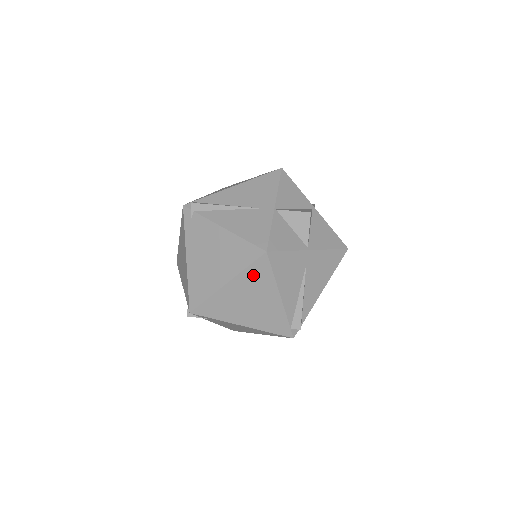
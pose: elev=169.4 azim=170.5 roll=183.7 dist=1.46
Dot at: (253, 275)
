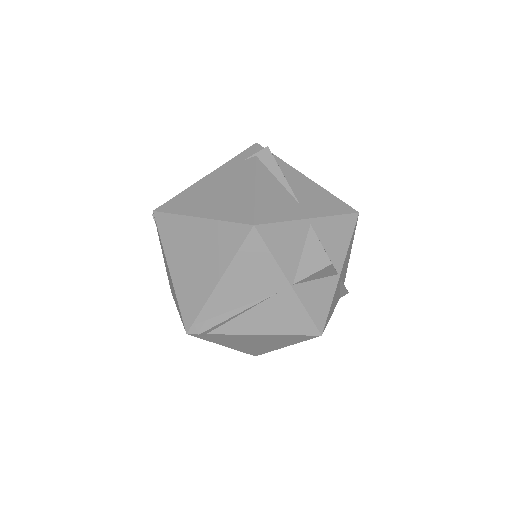
Dot at: occluded
